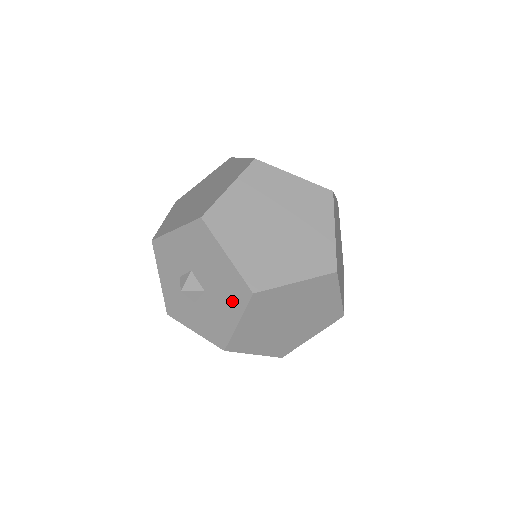
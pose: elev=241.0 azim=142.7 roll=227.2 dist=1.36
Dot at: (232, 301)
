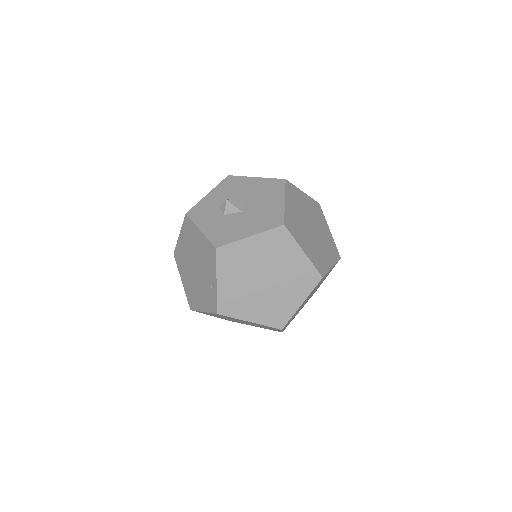
Dot at: (260, 223)
